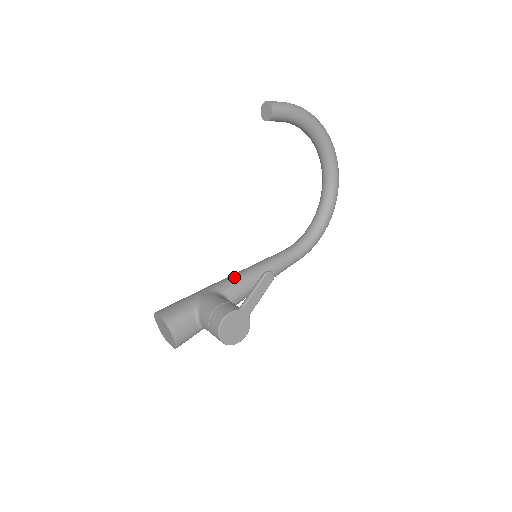
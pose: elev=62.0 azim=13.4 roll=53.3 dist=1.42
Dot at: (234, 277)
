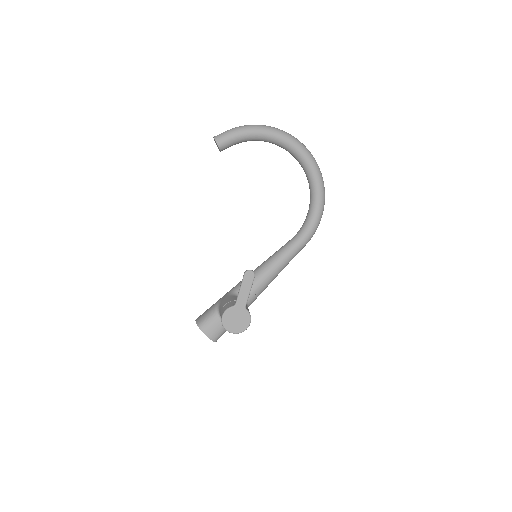
Dot at: occluded
